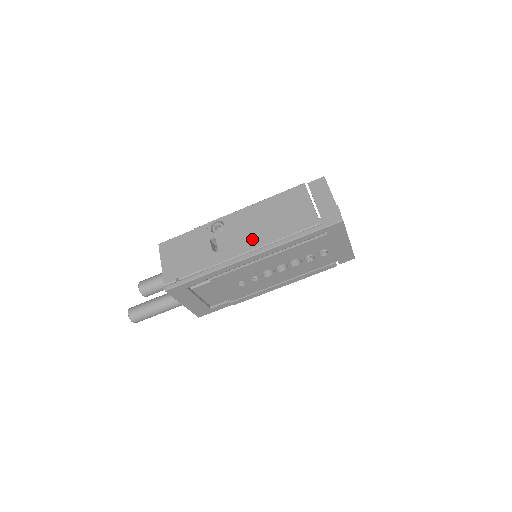
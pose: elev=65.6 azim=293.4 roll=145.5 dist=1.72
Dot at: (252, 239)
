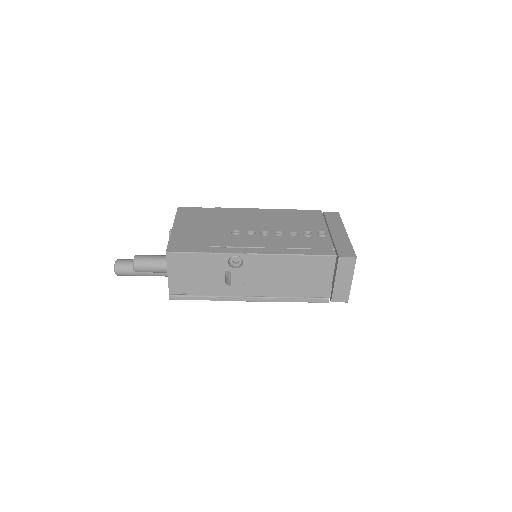
Dot at: (266, 288)
